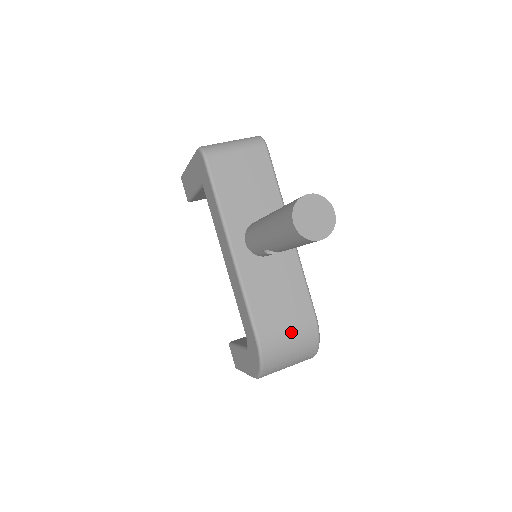
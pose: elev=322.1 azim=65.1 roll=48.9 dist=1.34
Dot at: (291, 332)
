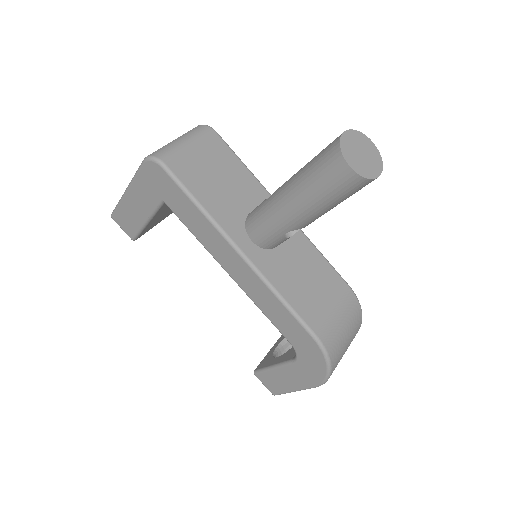
Dot at: (339, 313)
